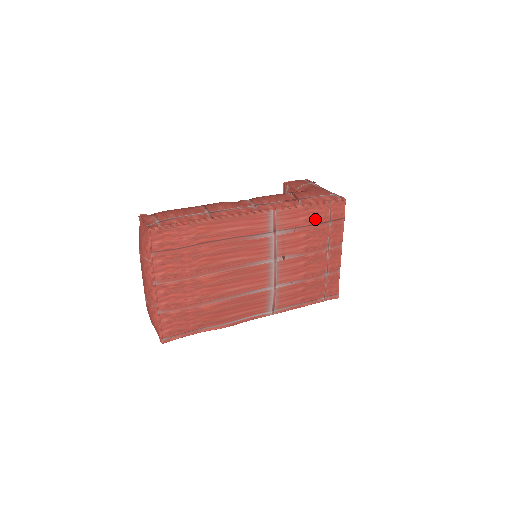
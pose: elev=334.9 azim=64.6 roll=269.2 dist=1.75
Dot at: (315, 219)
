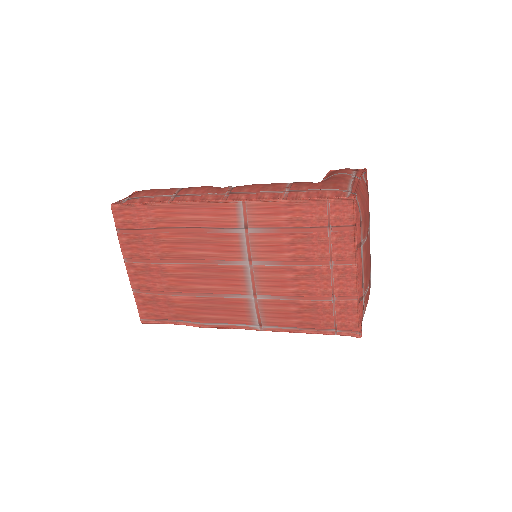
Dot at: (304, 220)
